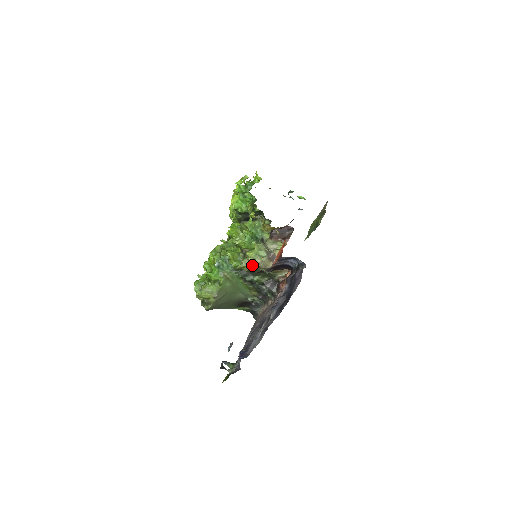
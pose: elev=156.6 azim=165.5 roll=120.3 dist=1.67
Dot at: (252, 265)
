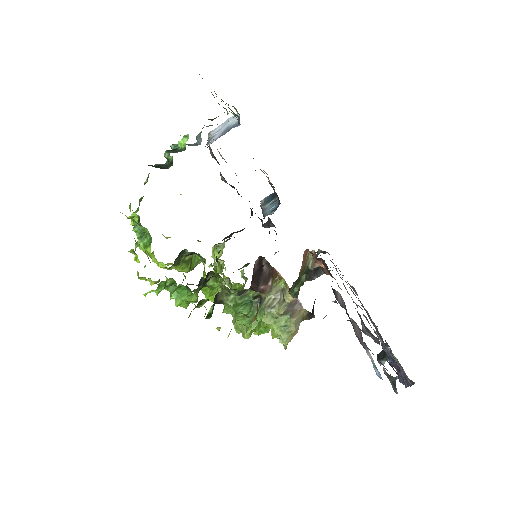
Dot at: (293, 336)
